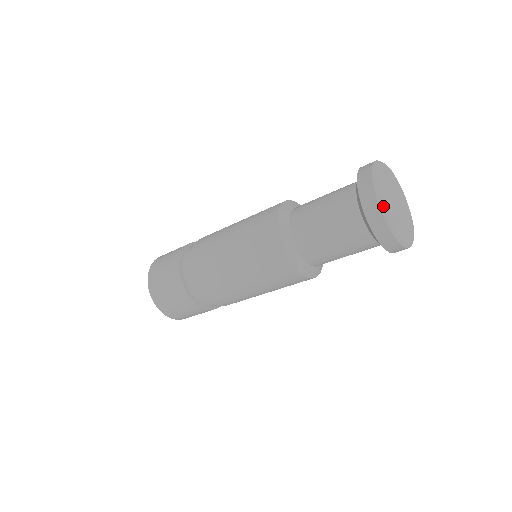
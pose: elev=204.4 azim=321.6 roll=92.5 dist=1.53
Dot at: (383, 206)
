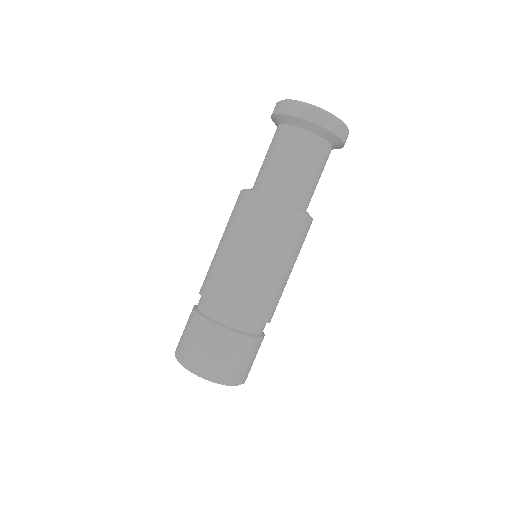
Dot at: (287, 100)
